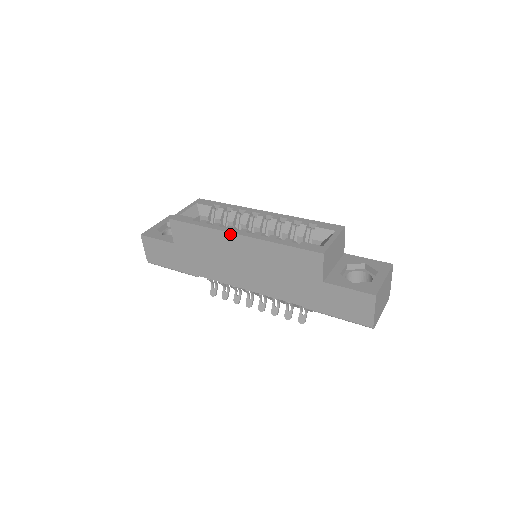
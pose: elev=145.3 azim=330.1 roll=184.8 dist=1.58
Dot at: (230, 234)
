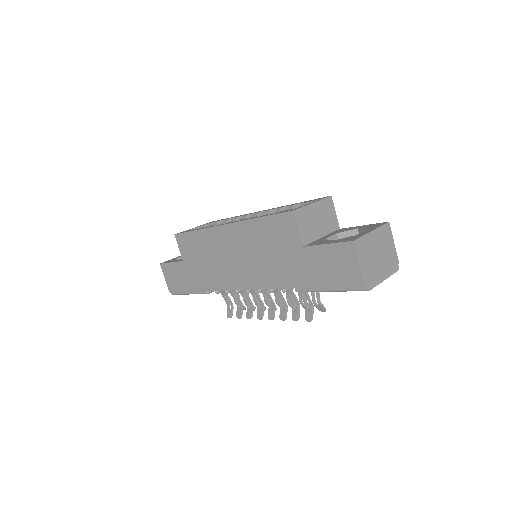
Dot at: (218, 227)
